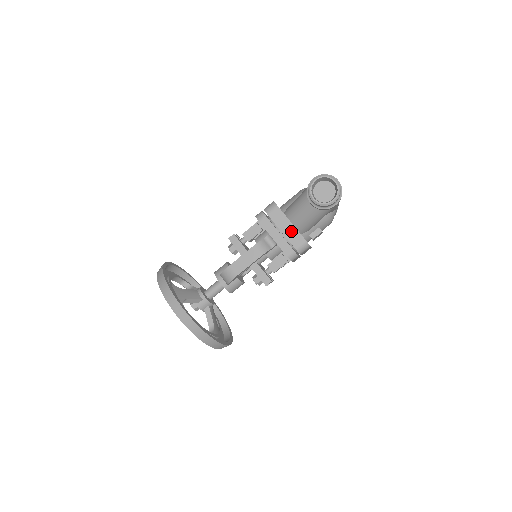
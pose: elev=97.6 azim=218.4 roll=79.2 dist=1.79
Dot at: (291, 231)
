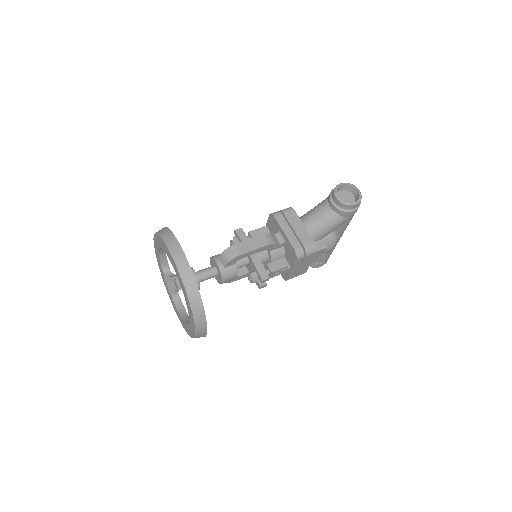
Dot at: (303, 232)
